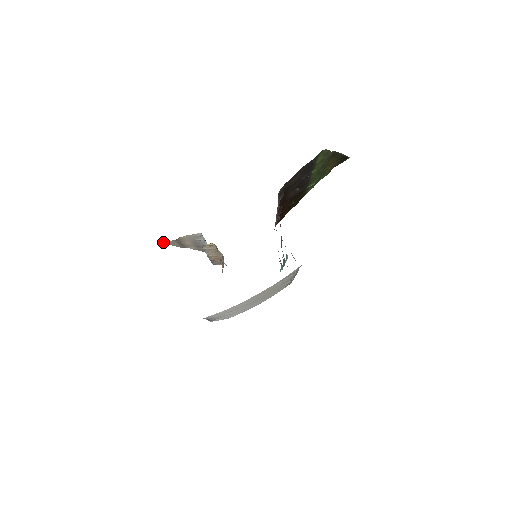
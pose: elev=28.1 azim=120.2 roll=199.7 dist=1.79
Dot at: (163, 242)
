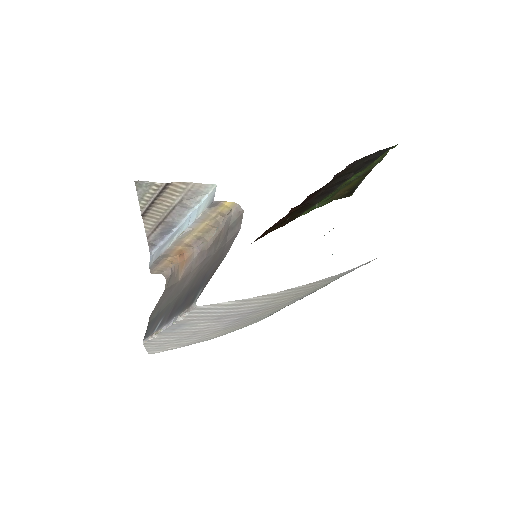
Dot at: (137, 182)
